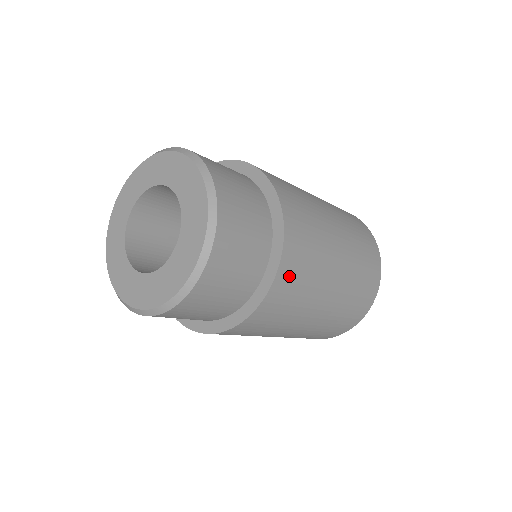
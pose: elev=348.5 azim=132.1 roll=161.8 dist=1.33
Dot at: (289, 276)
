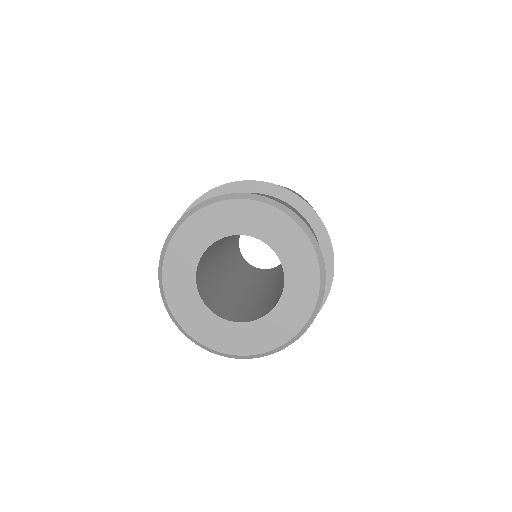
Dot at: occluded
